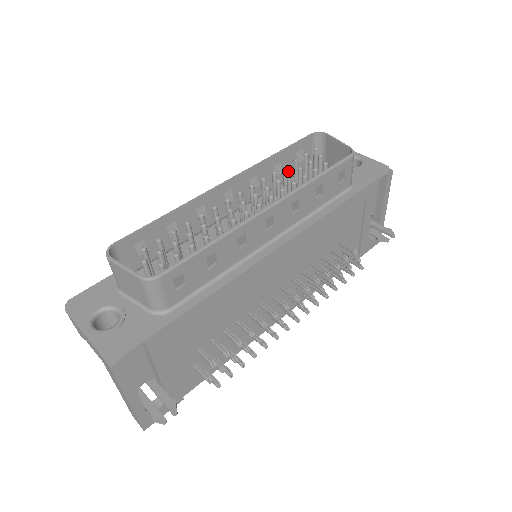
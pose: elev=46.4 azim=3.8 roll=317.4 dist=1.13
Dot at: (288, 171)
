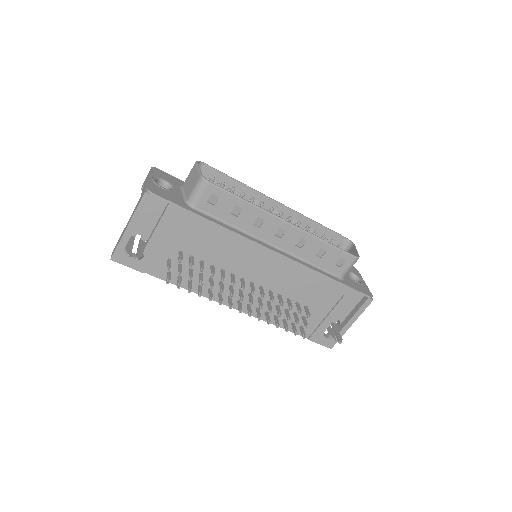
Dot at: occluded
